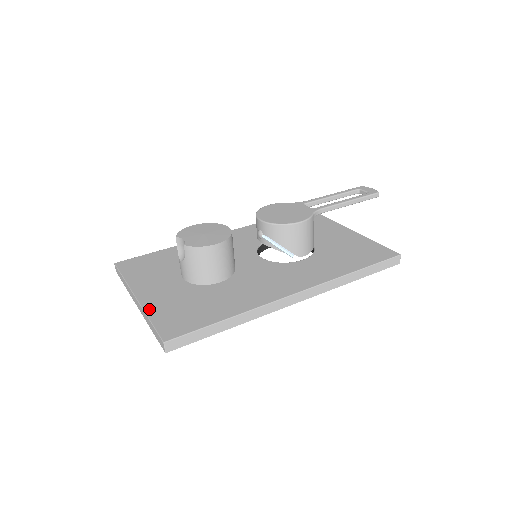
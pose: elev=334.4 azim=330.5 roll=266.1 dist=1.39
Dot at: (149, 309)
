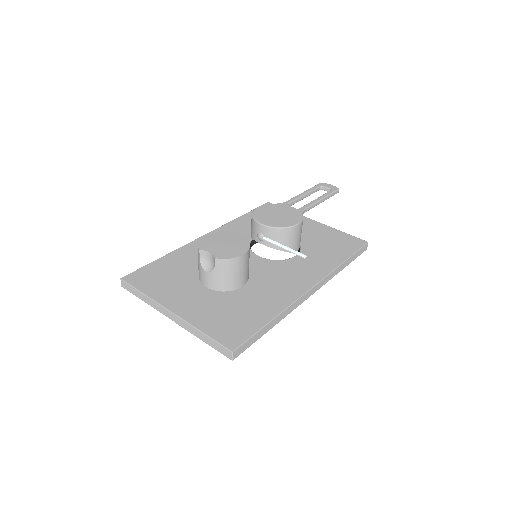
Dot at: (195, 322)
